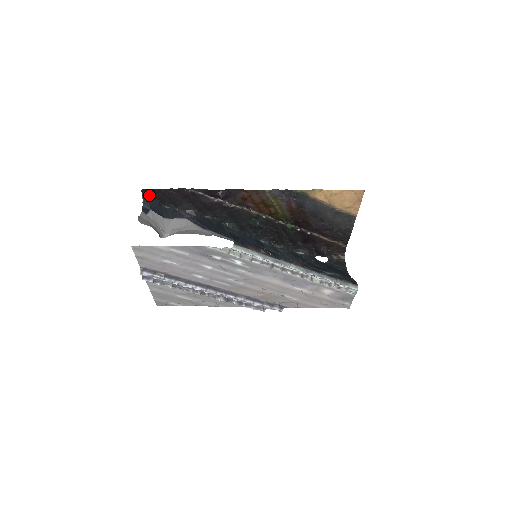
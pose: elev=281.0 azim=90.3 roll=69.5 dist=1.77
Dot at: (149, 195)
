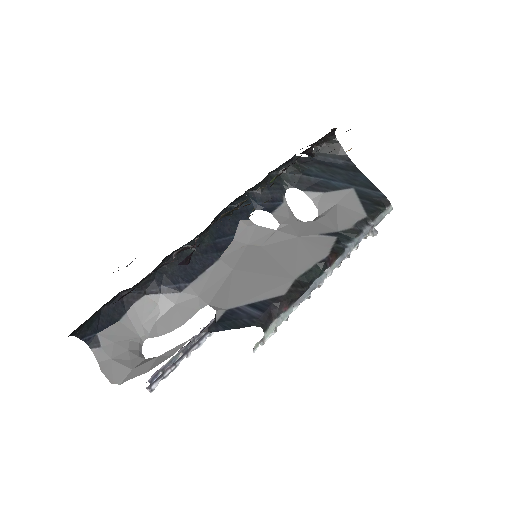
Dot at: (80, 327)
